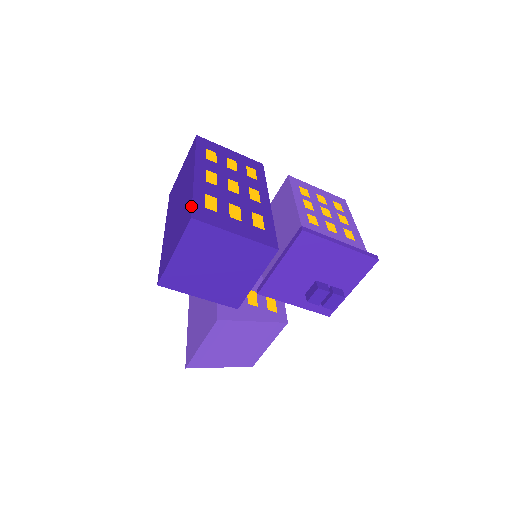
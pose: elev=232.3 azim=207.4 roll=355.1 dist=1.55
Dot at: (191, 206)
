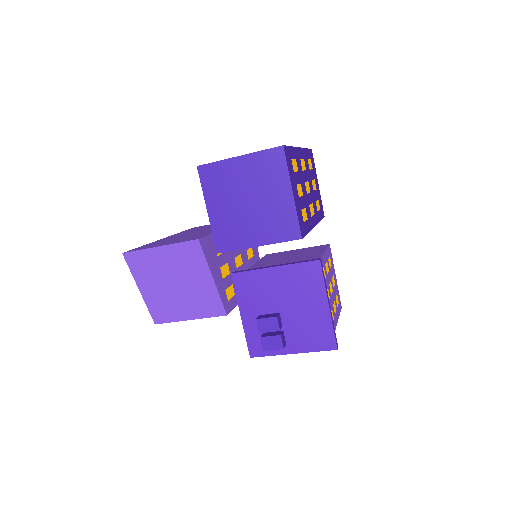
Dot at: occluded
